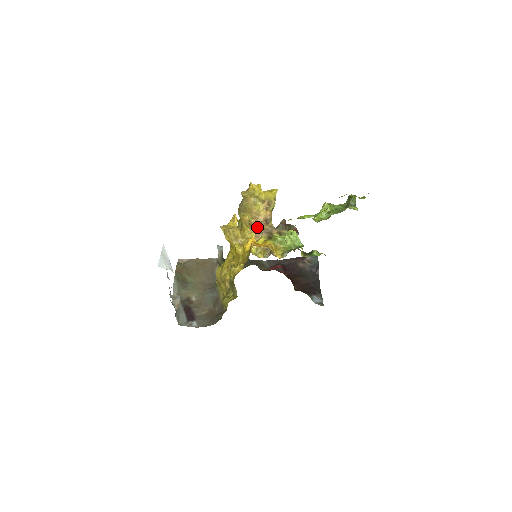
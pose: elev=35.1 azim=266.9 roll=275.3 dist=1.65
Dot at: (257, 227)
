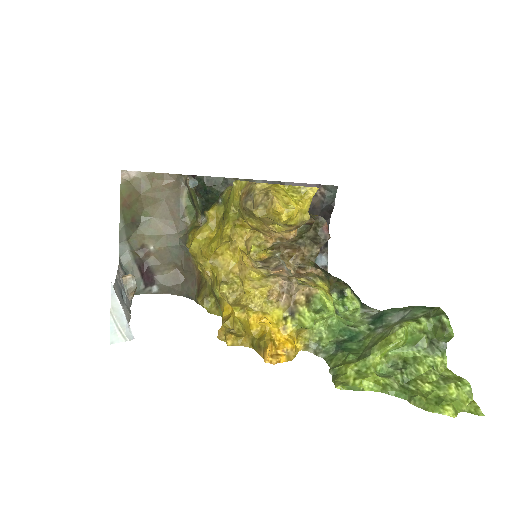
Dot at: occluded
